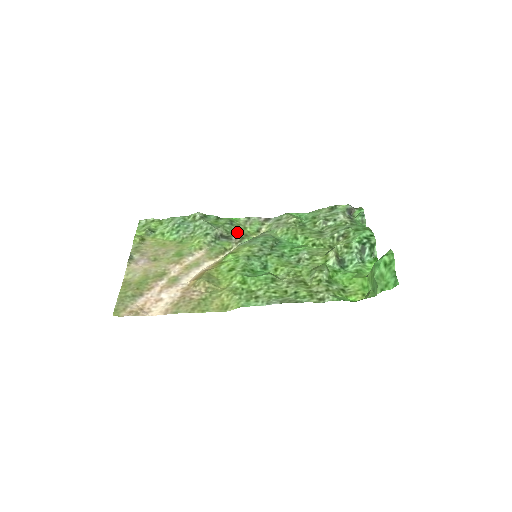
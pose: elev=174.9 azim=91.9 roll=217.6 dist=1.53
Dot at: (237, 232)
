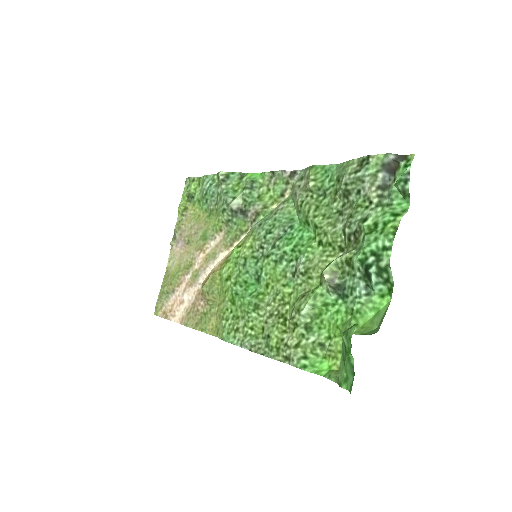
Dot at: (255, 203)
